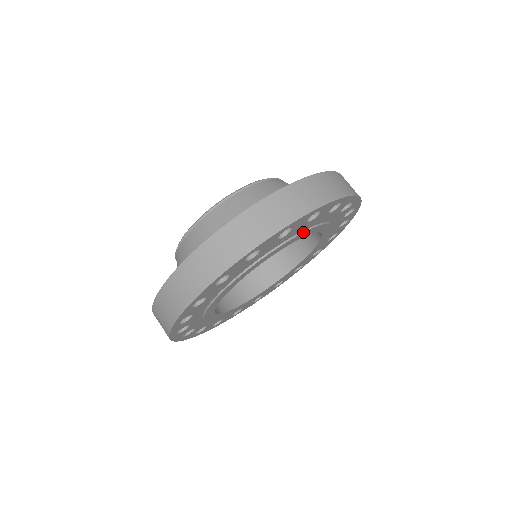
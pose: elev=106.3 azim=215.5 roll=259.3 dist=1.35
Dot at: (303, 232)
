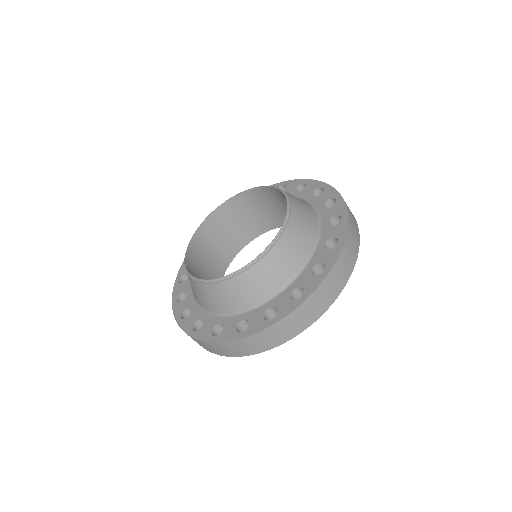
Dot at: occluded
